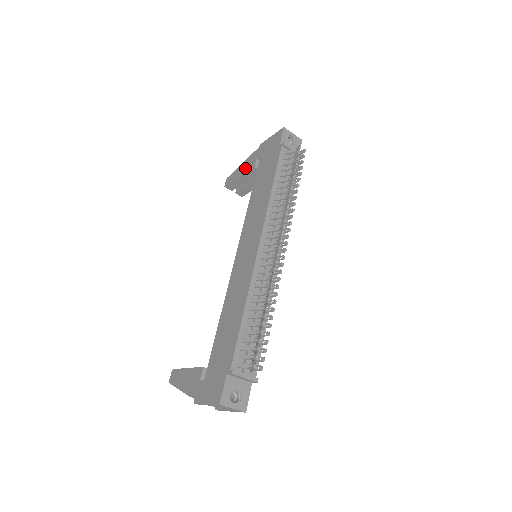
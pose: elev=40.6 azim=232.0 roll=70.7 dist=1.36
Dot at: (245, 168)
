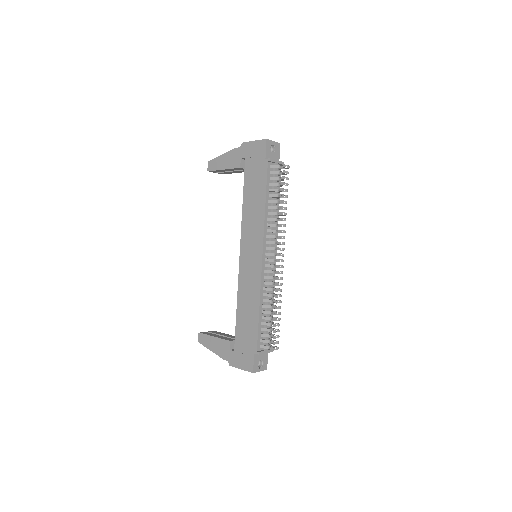
Dot at: (229, 163)
